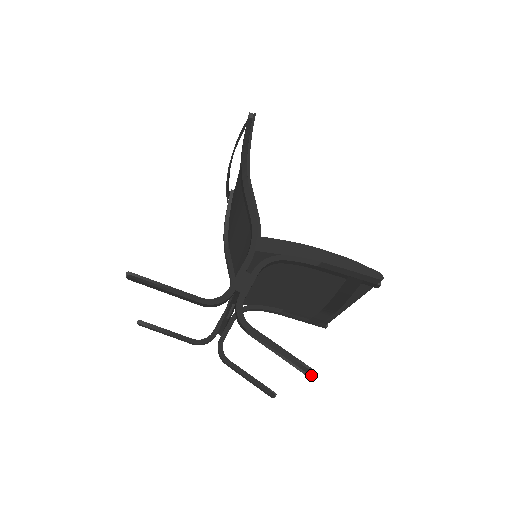
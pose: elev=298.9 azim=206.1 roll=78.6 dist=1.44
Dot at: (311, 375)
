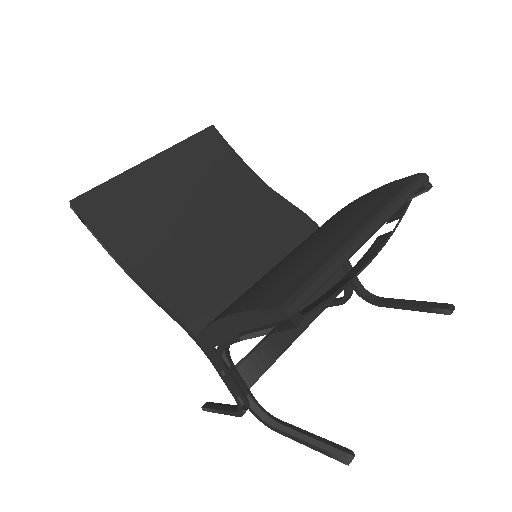
Dot at: (345, 464)
